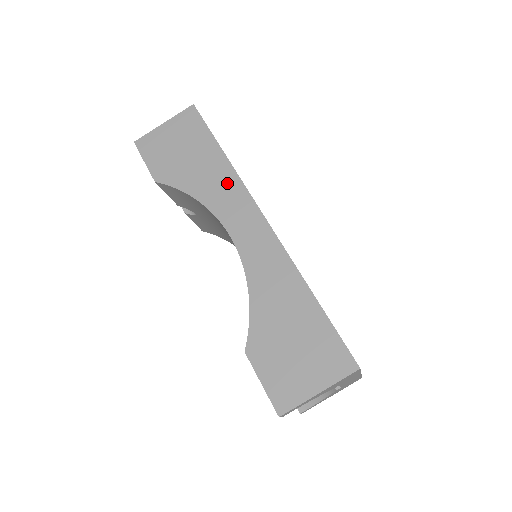
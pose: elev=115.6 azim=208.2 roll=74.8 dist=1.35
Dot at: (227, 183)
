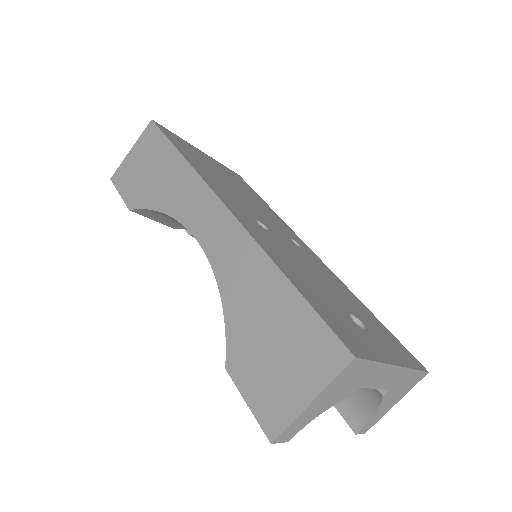
Dot at: (187, 184)
